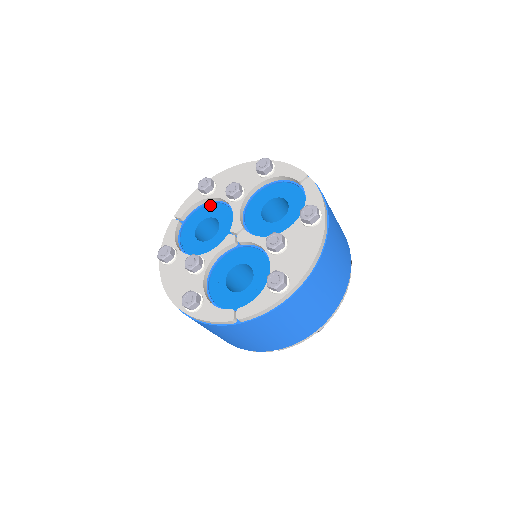
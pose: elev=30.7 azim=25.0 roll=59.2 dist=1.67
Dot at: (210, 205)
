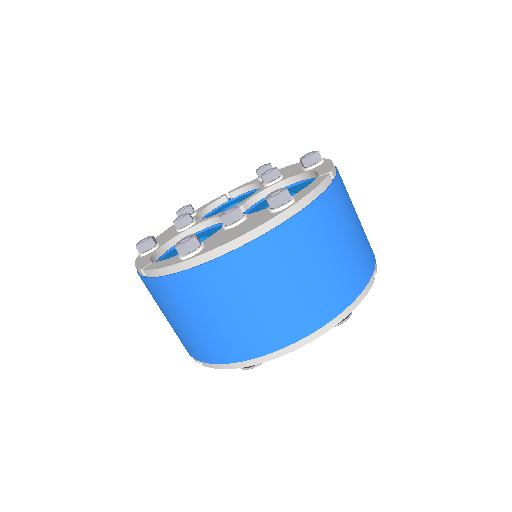
Dot at: occluded
